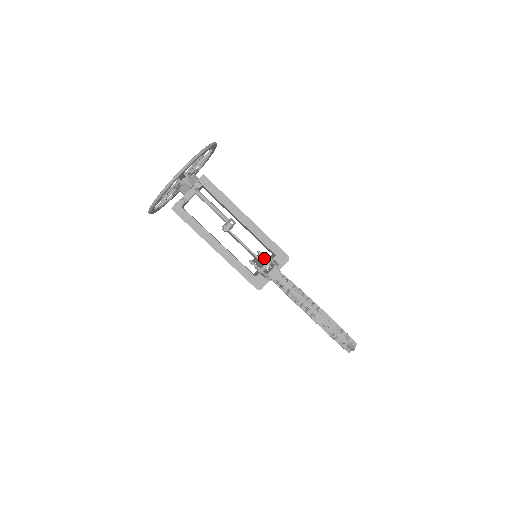
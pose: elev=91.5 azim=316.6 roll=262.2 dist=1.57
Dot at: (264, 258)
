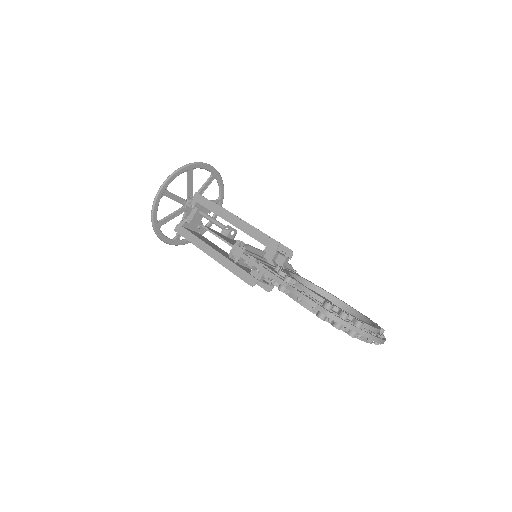
Dot at: occluded
